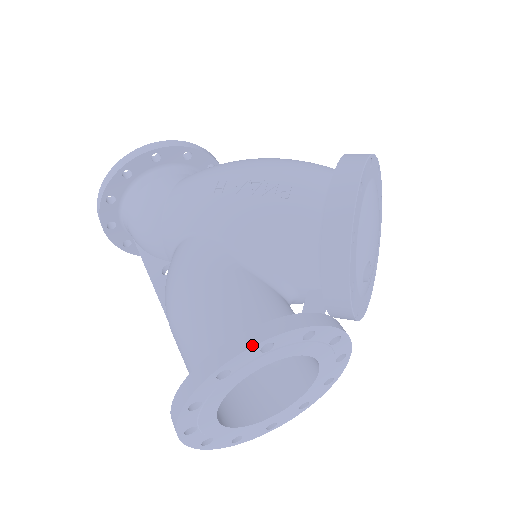
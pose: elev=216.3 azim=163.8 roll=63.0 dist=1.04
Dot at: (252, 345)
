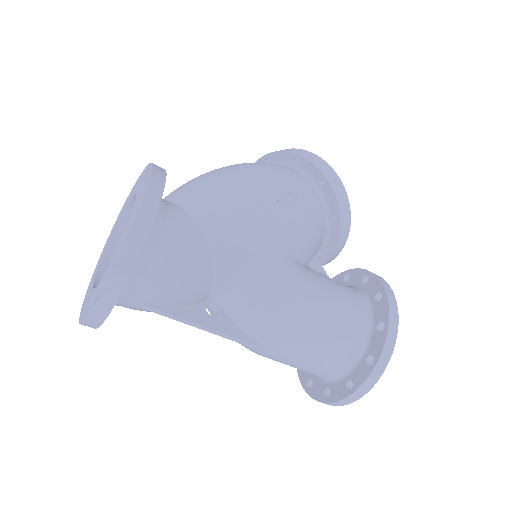
Dot at: (396, 302)
